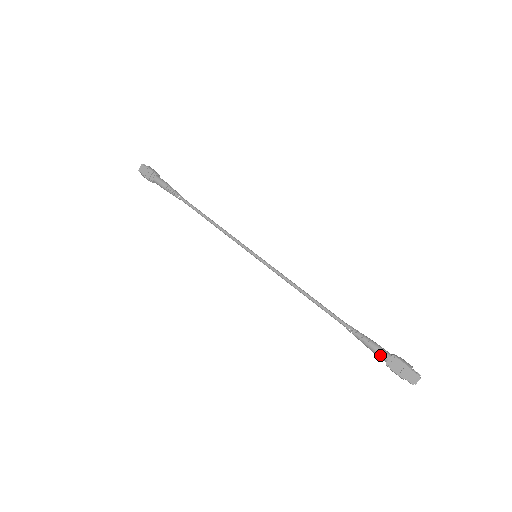
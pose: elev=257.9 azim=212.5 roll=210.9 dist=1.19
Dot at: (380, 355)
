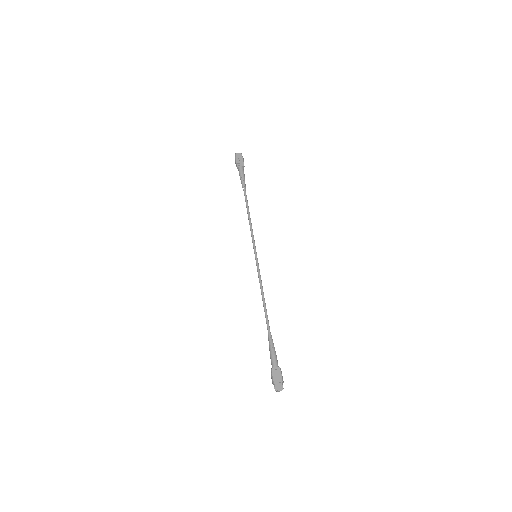
Dot at: (273, 361)
